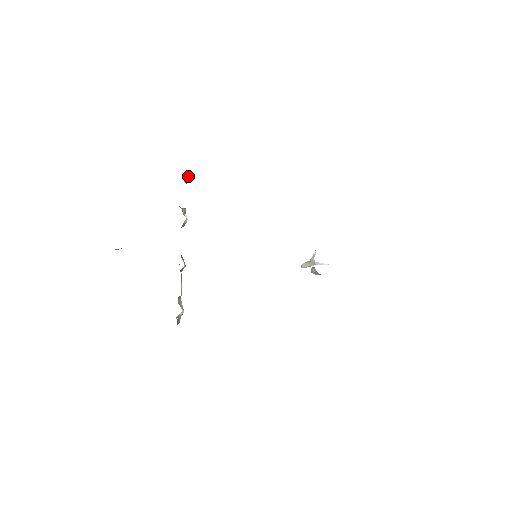
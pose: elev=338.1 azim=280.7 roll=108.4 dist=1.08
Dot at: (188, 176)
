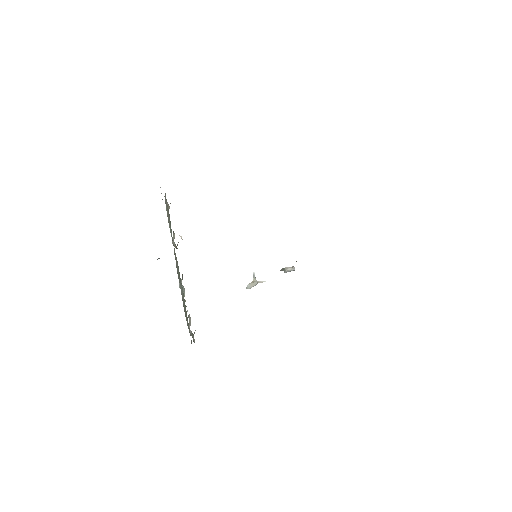
Dot at: occluded
